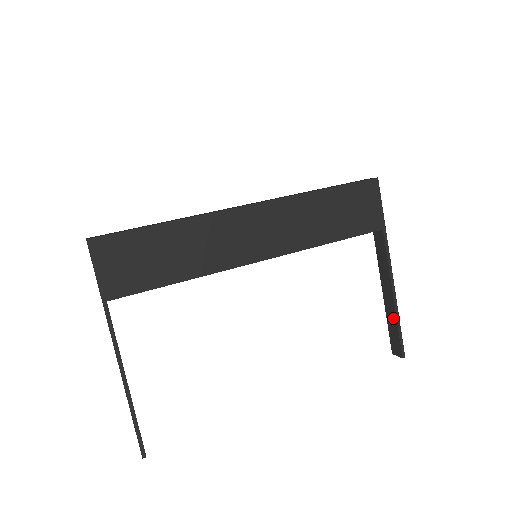
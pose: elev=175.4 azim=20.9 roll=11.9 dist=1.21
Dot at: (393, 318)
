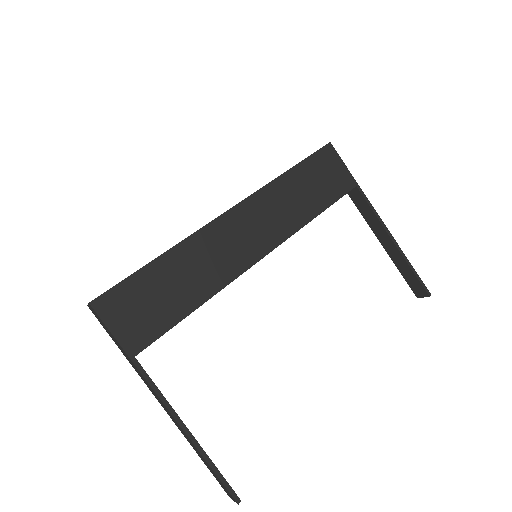
Dot at: (403, 263)
